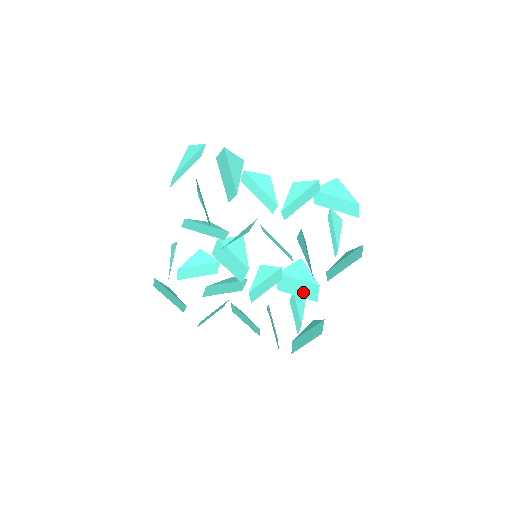
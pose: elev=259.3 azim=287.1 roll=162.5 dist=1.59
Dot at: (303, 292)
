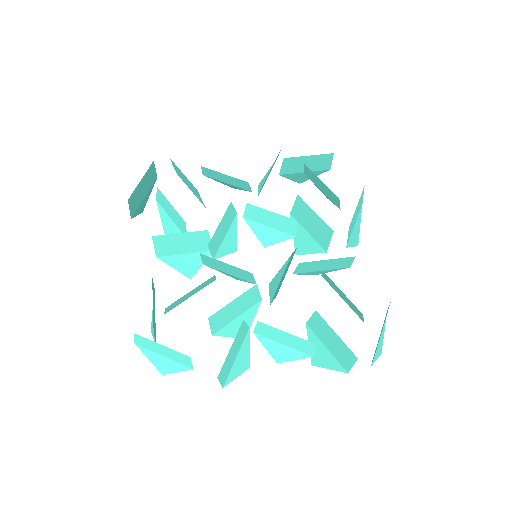
Dot at: (333, 262)
